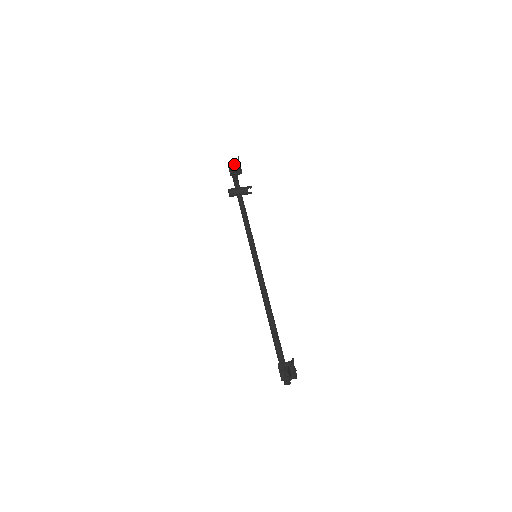
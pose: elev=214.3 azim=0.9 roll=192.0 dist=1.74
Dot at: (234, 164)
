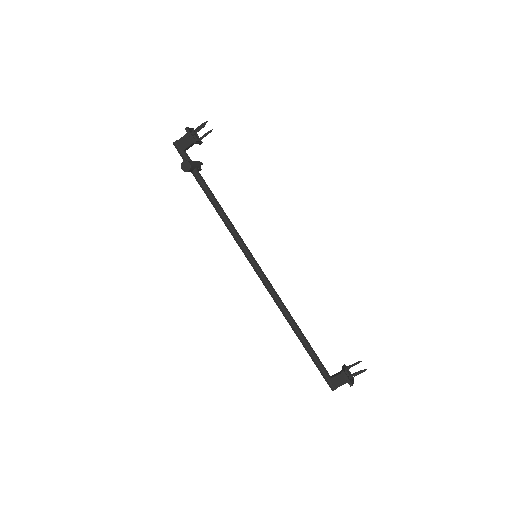
Dot at: occluded
